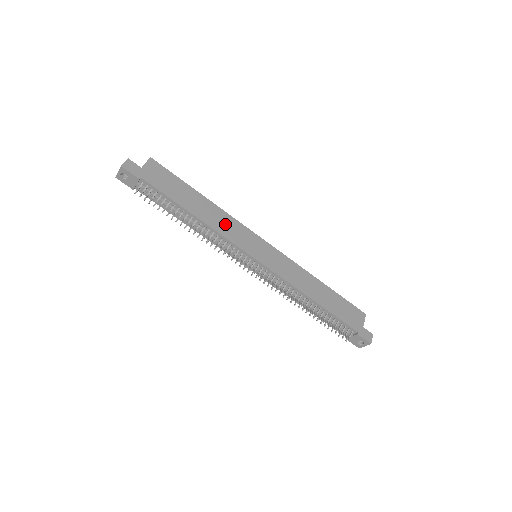
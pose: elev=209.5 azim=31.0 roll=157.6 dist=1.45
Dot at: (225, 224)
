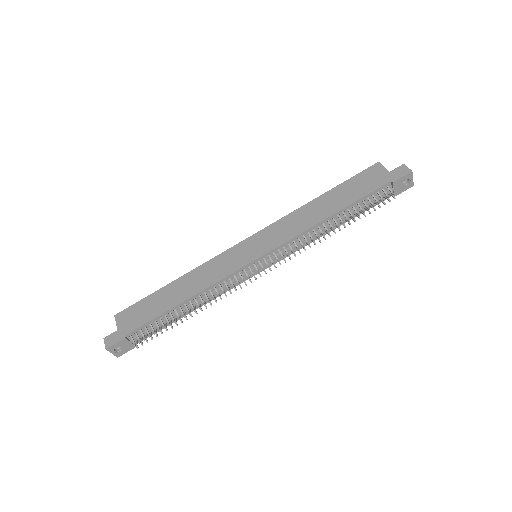
Dot at: (208, 274)
